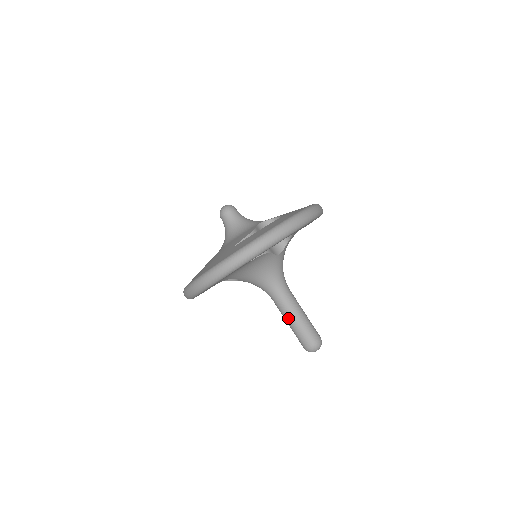
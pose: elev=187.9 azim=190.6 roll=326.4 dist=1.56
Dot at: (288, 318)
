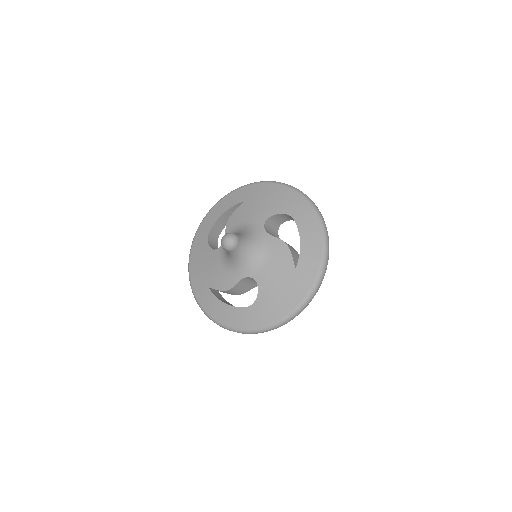
Dot at: occluded
